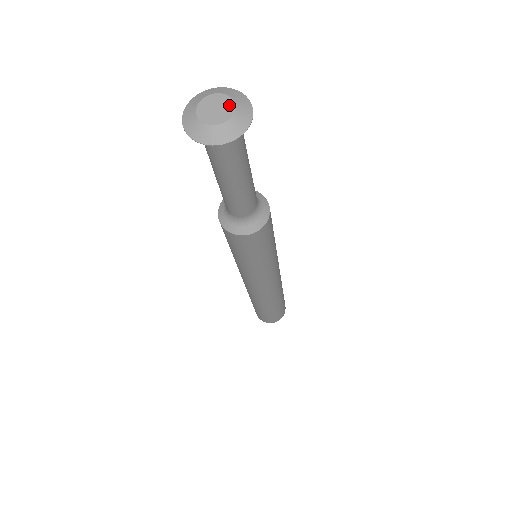
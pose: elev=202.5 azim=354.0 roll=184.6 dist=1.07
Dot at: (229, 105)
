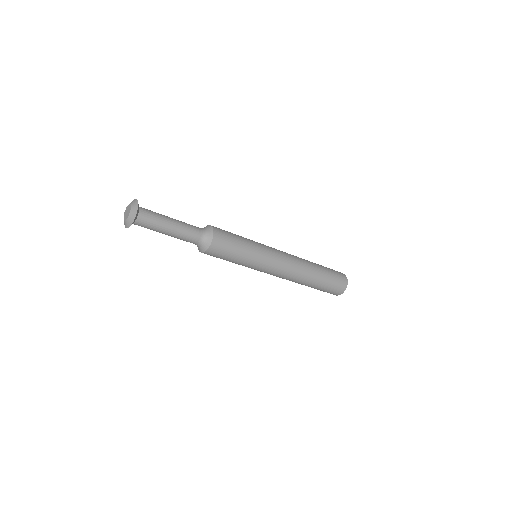
Dot at: (129, 211)
